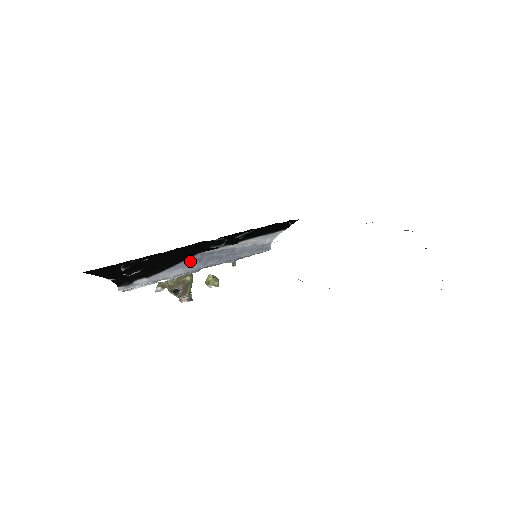
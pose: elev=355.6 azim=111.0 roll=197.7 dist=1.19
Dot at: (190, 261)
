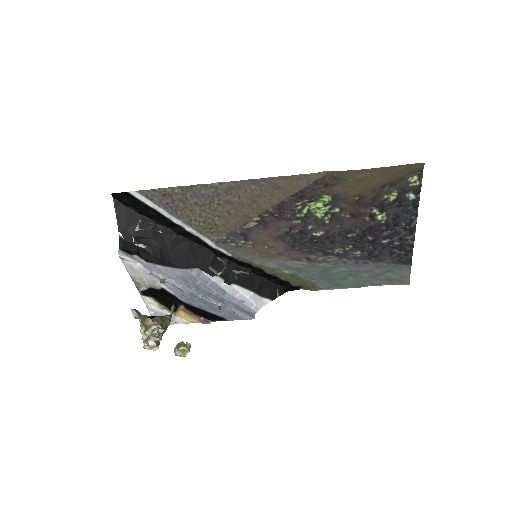
Dot at: (186, 274)
